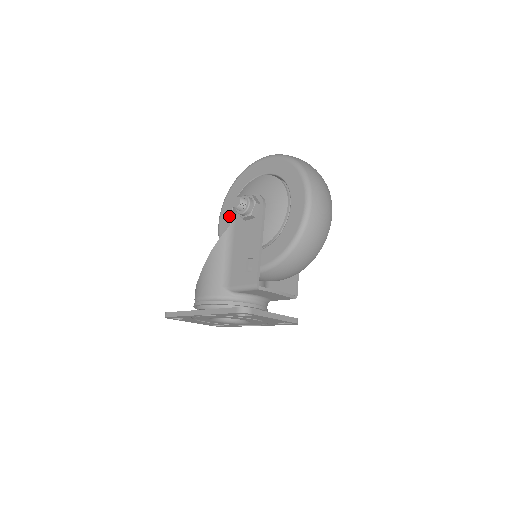
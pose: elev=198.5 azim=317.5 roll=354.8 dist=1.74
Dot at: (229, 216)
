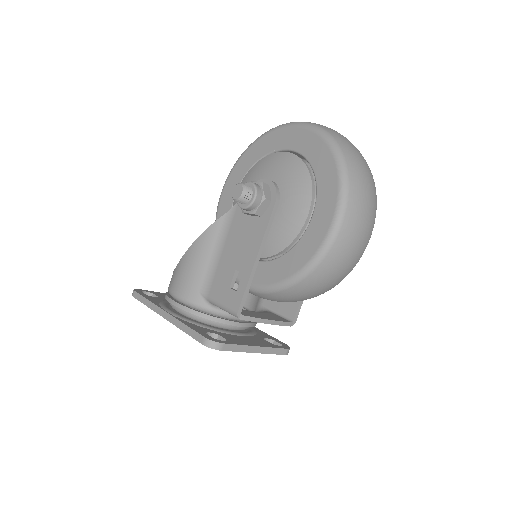
Dot at: occluded
